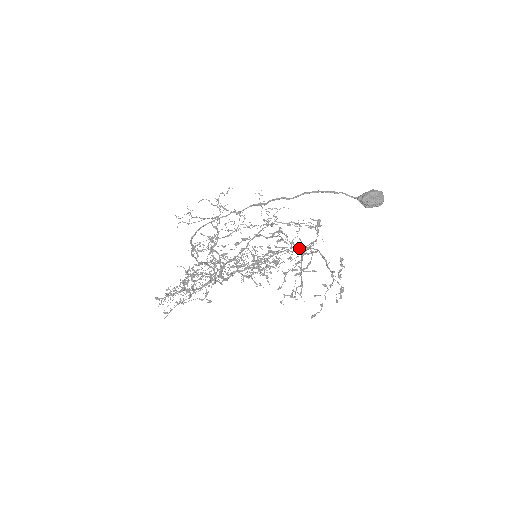
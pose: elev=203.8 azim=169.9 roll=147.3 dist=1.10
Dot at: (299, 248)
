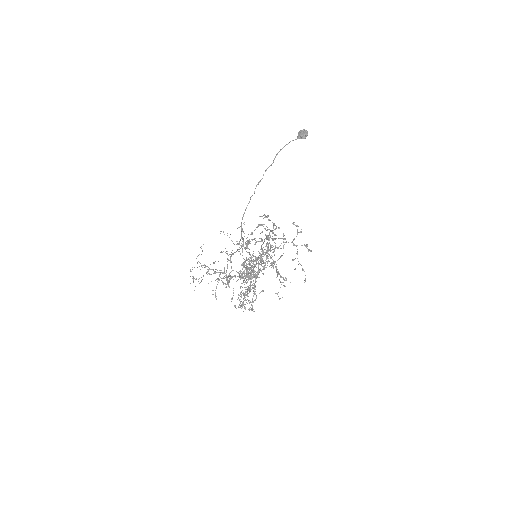
Dot at: (269, 237)
